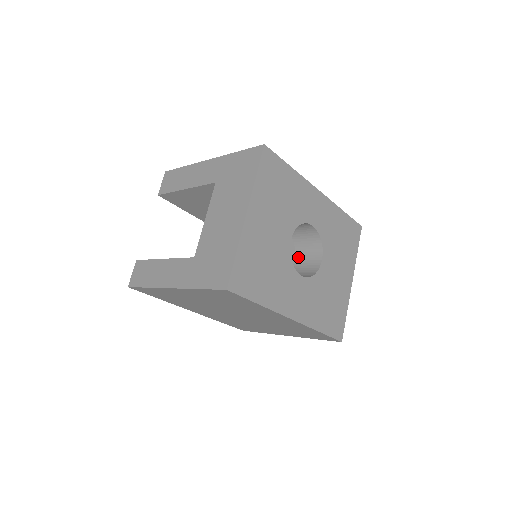
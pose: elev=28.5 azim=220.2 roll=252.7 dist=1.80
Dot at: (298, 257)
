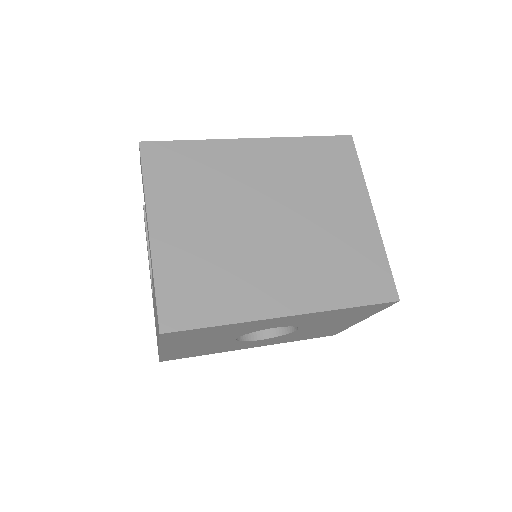
Dot at: occluded
